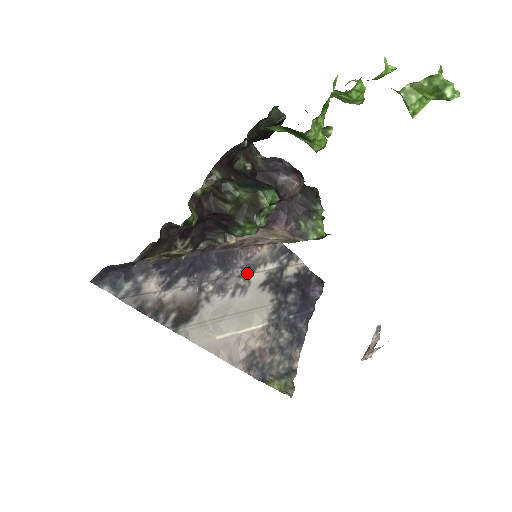
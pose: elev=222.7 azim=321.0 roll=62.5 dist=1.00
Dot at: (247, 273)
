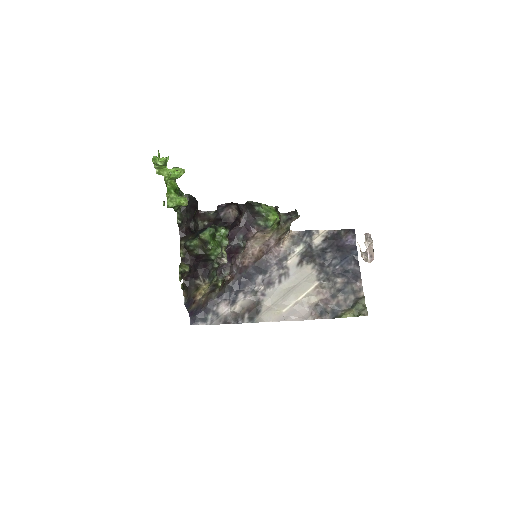
Dot at: (282, 264)
